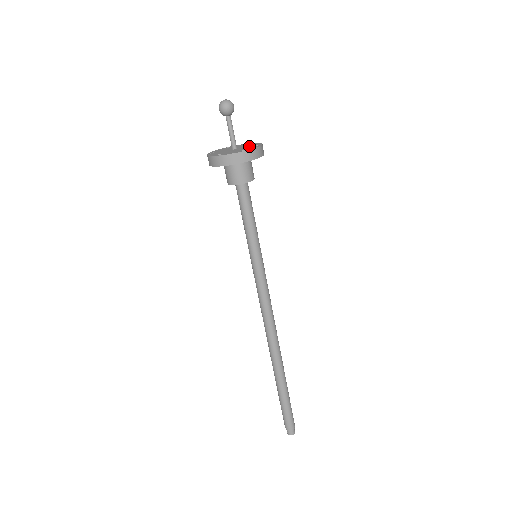
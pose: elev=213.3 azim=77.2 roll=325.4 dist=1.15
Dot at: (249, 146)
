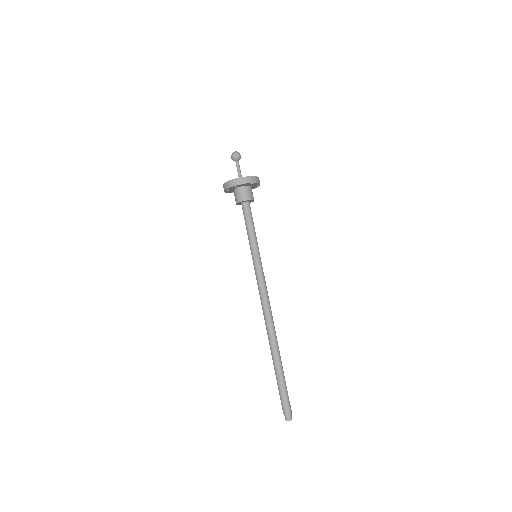
Dot at: occluded
